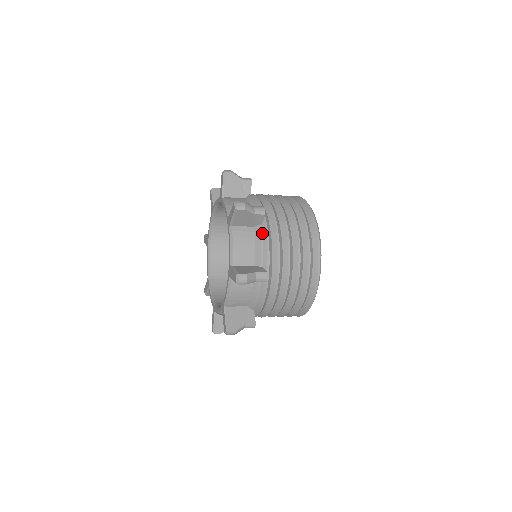
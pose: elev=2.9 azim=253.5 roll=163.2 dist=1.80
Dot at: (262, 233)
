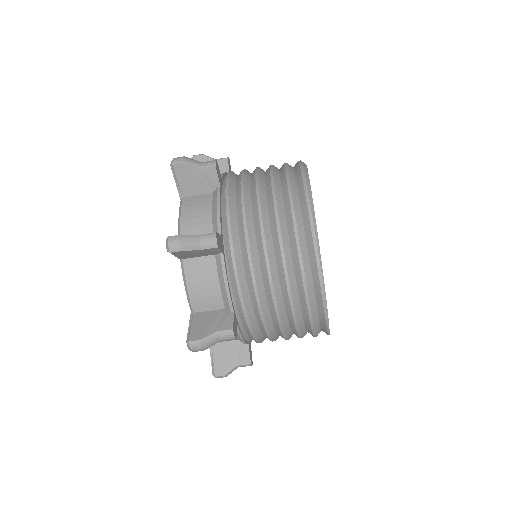
Dot at: (222, 196)
